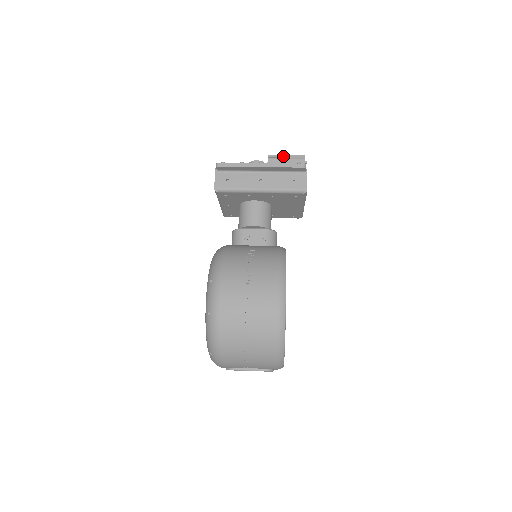
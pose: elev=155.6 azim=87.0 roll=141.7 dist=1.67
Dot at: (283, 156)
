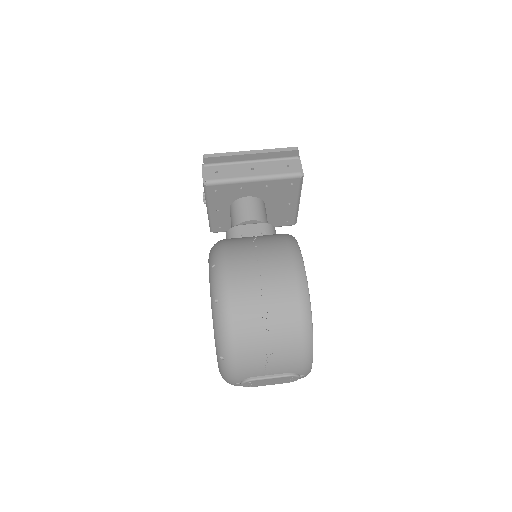
Dot at: occluded
